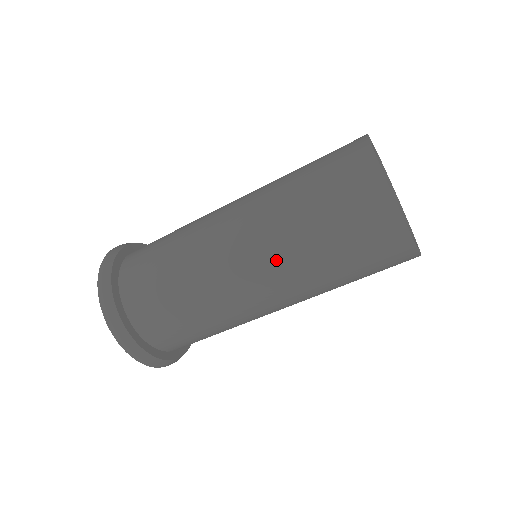
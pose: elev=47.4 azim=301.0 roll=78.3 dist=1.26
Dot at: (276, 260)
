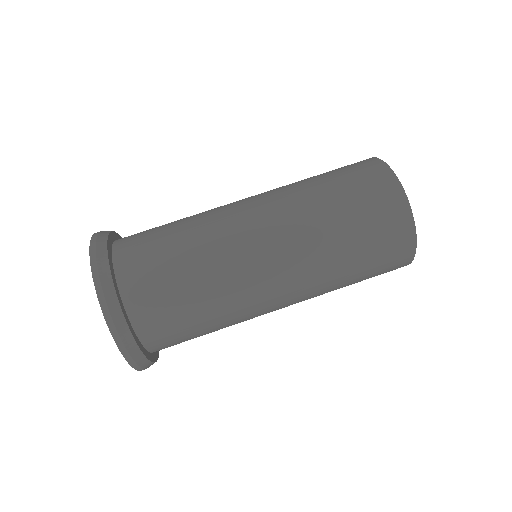
Dot at: (293, 226)
